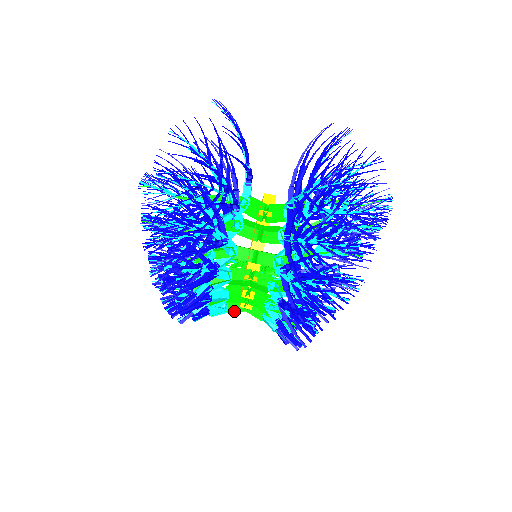
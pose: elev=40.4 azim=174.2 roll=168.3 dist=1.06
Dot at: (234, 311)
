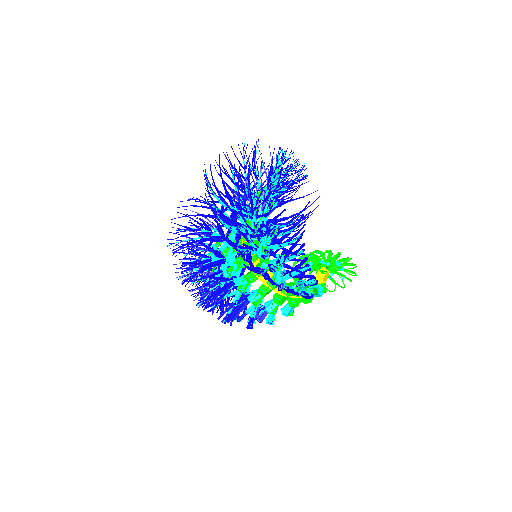
Dot at: (284, 301)
